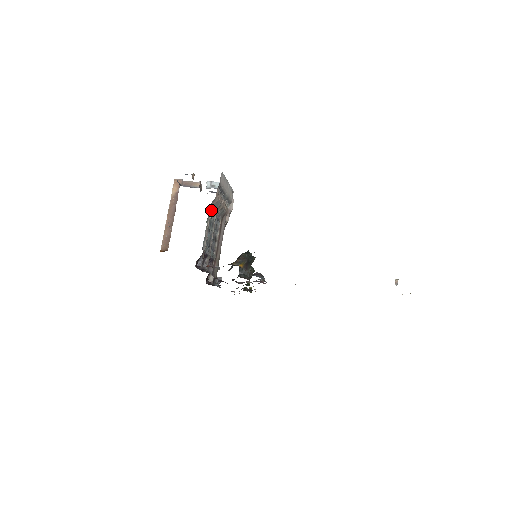
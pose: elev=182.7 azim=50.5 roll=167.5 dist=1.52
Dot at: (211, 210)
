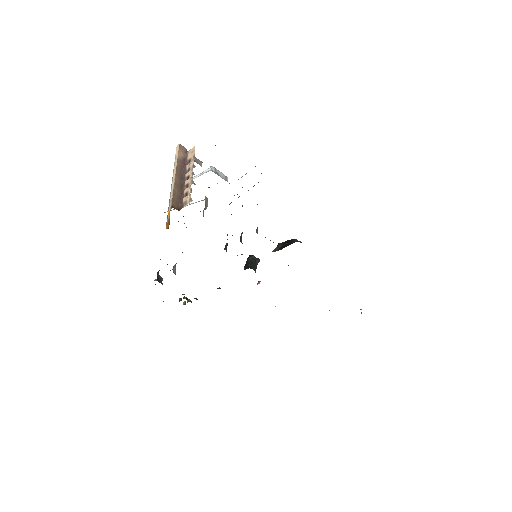
Dot at: occluded
